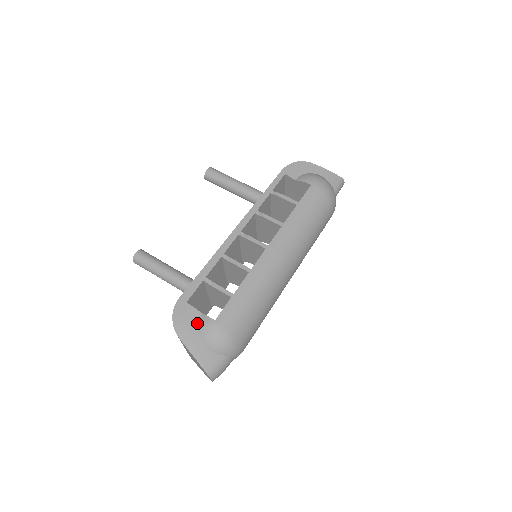
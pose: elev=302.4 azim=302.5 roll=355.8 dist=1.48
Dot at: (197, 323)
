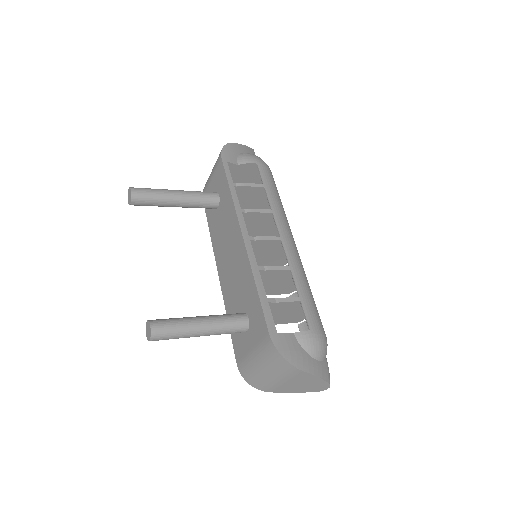
Dot at: (299, 345)
